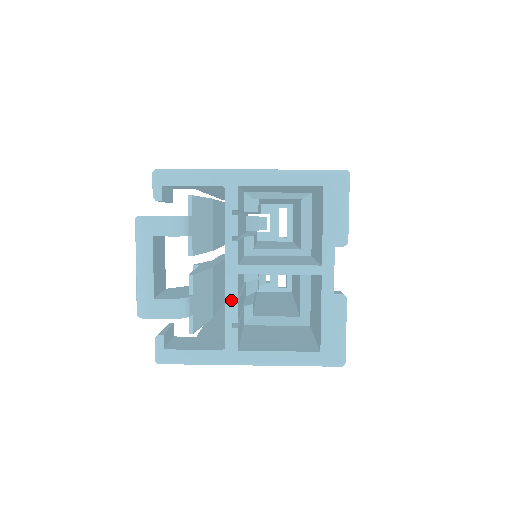
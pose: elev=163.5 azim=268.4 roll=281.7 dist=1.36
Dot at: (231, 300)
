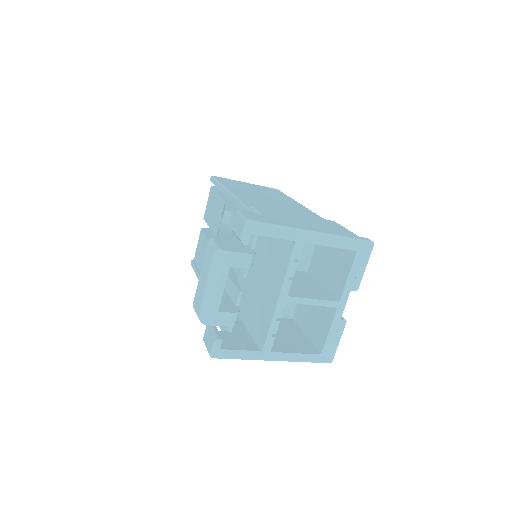
Dot at: (276, 319)
